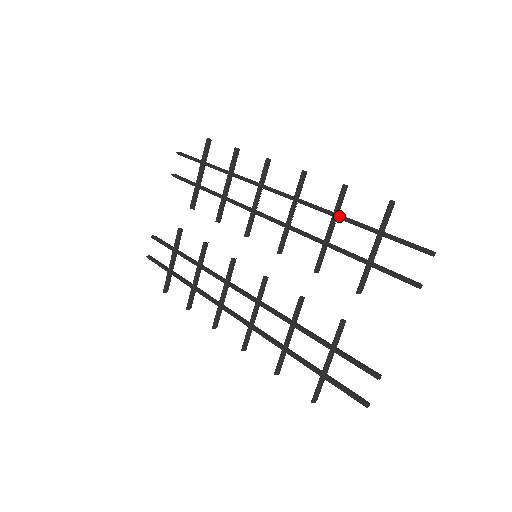
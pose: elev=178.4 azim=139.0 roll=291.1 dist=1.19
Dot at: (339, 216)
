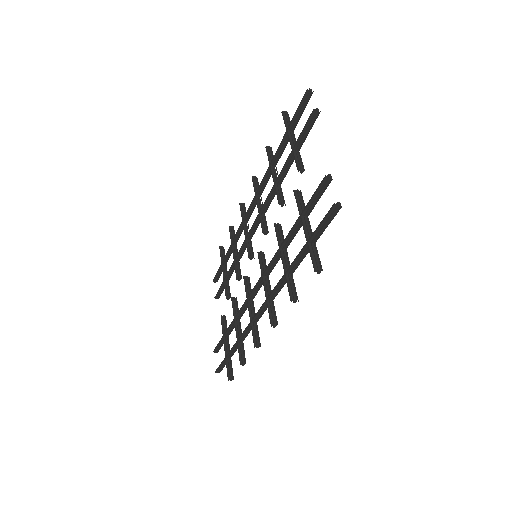
Dot at: (272, 160)
